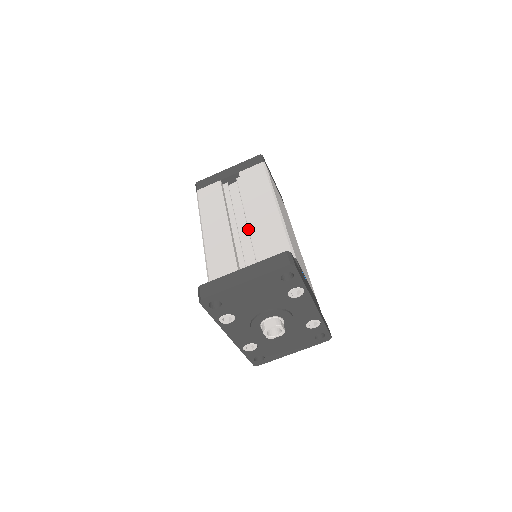
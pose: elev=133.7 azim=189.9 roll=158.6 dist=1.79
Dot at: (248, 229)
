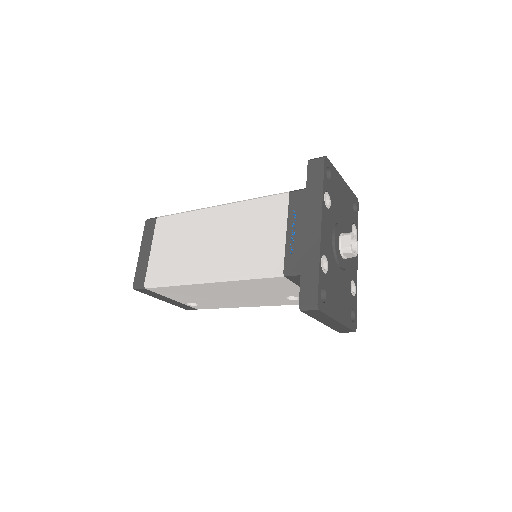
Dot at: occluded
